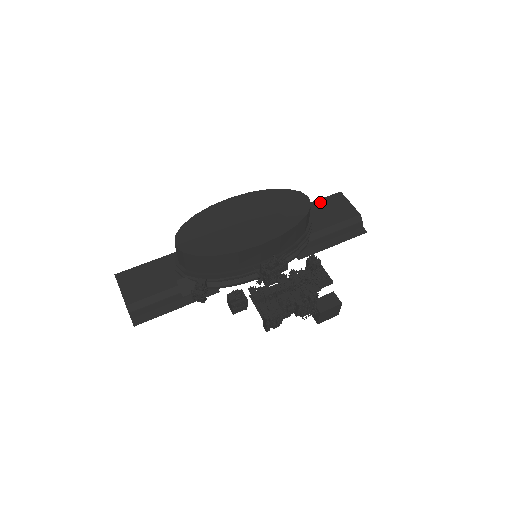
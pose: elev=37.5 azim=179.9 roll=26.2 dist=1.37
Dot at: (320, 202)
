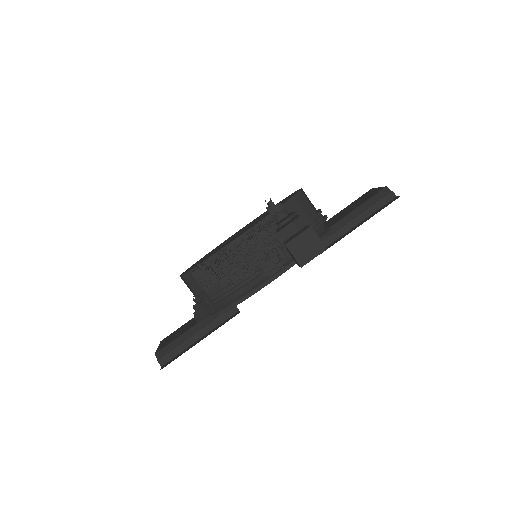
Dot at: (349, 206)
